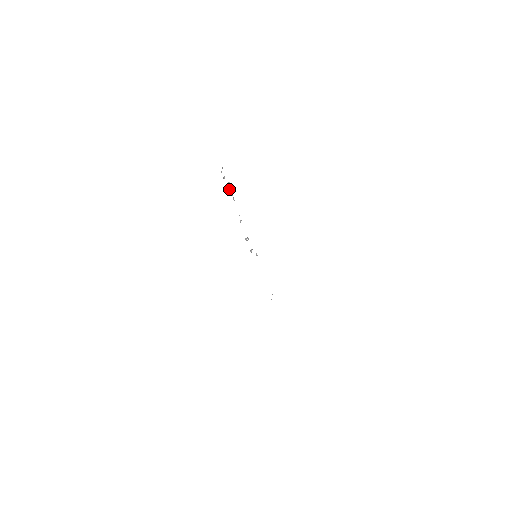
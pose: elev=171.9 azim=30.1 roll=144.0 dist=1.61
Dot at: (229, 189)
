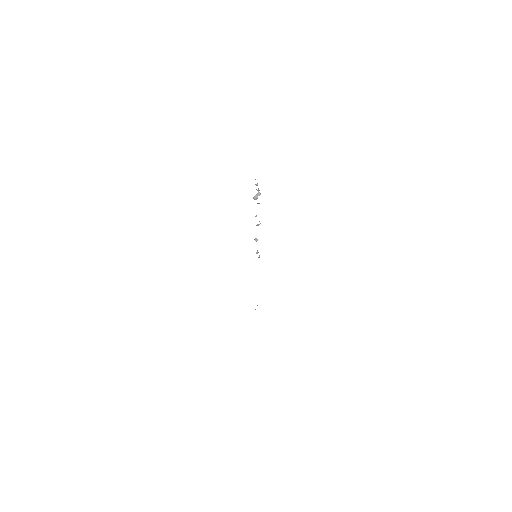
Dot at: (257, 194)
